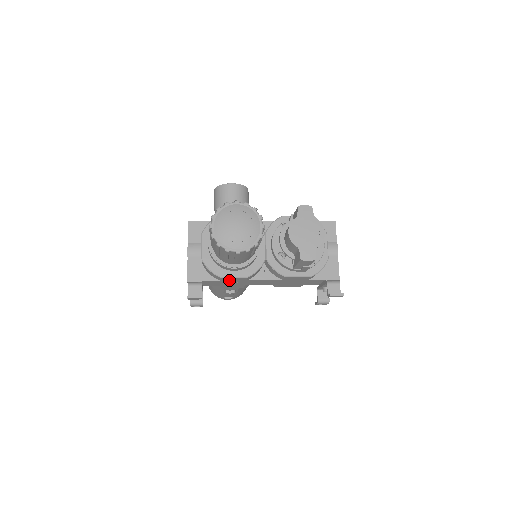
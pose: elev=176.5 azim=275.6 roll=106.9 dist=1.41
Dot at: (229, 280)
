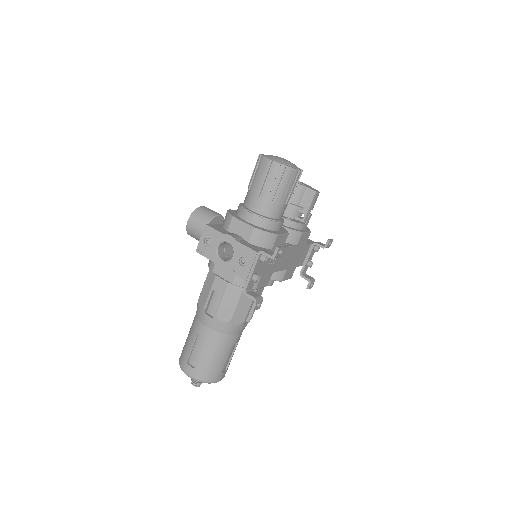
Dot at: occluded
